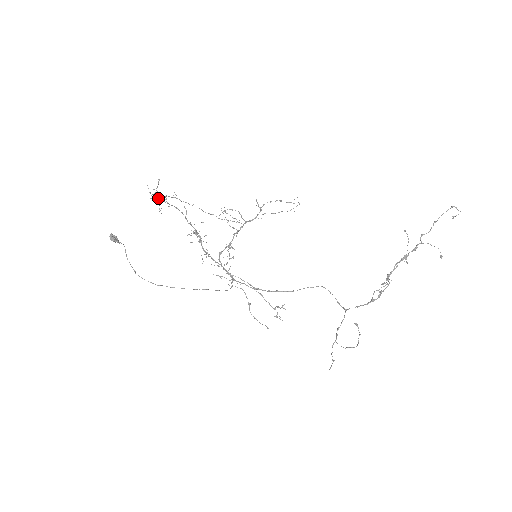
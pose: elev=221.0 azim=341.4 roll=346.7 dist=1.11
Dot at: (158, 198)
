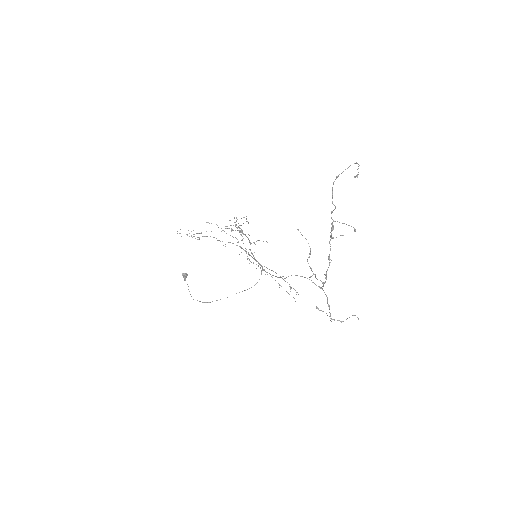
Dot at: occluded
